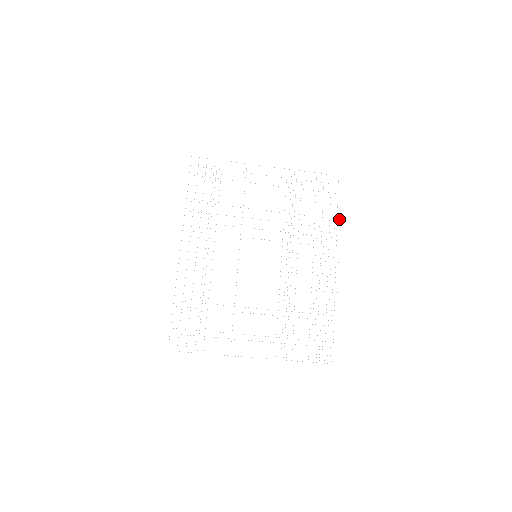
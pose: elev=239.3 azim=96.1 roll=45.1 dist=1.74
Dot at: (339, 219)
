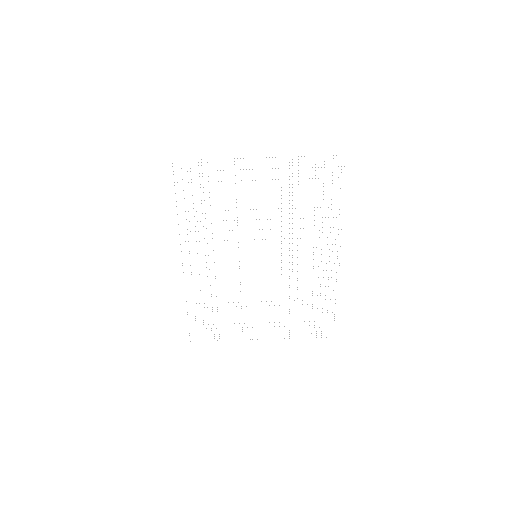
Dot at: occluded
